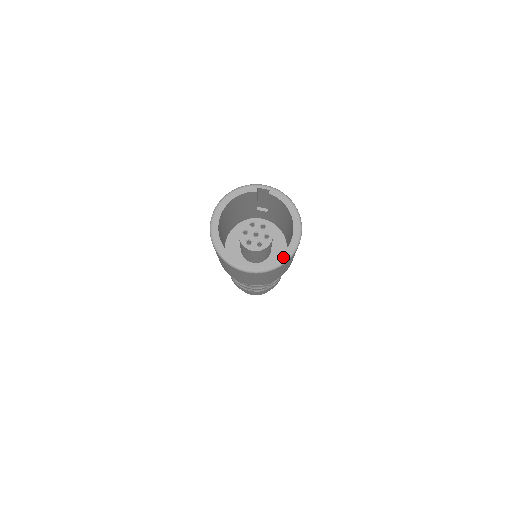
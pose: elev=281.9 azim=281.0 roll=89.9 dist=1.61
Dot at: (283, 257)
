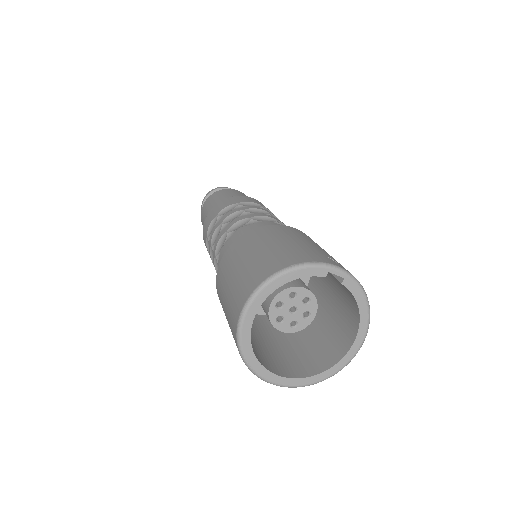
Dot at: (329, 373)
